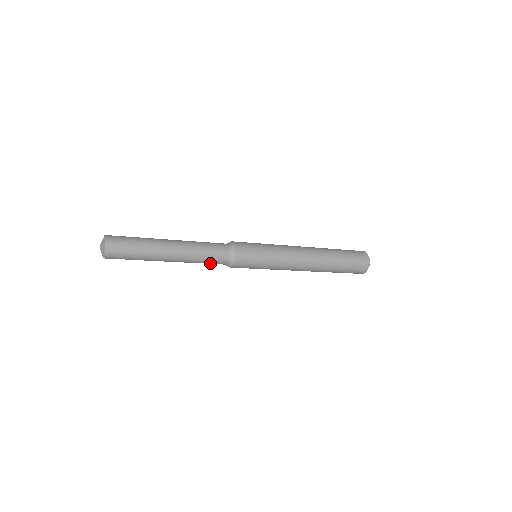
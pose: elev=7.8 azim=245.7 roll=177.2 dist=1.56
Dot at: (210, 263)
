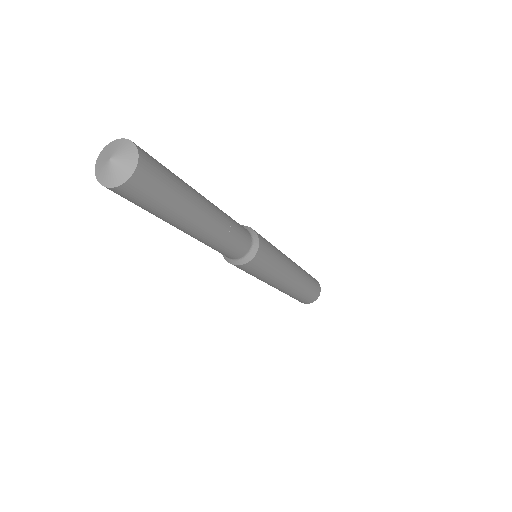
Dot at: (238, 242)
